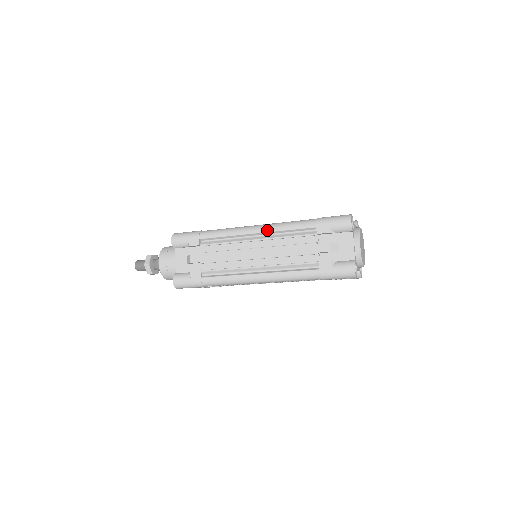
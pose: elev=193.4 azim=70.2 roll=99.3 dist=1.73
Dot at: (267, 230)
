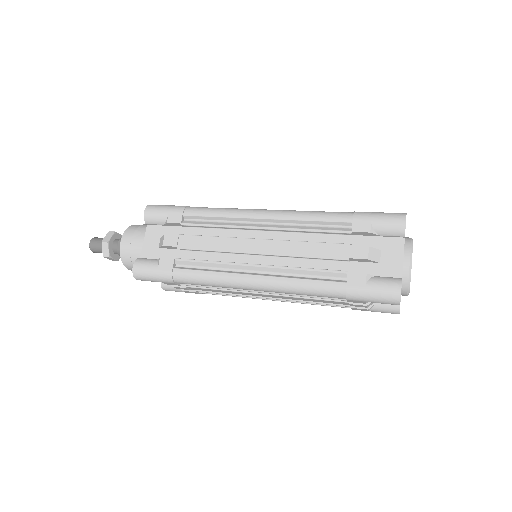
Dot at: (280, 216)
